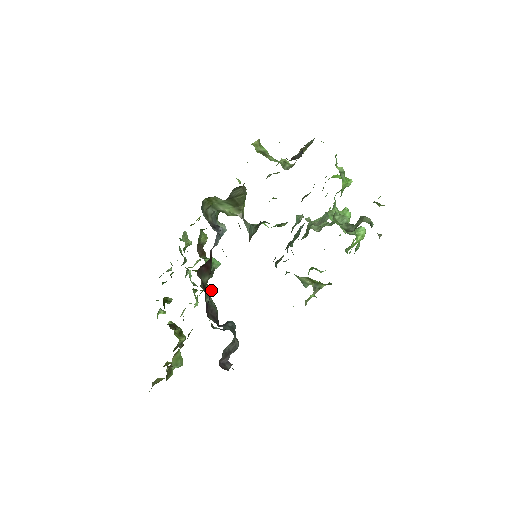
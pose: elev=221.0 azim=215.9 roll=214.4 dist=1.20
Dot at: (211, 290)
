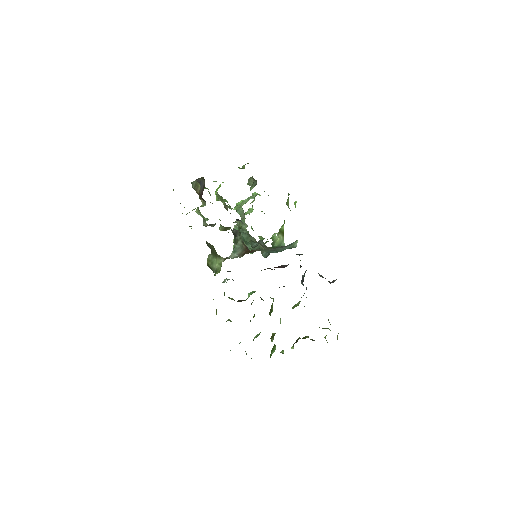
Dot at: (273, 299)
